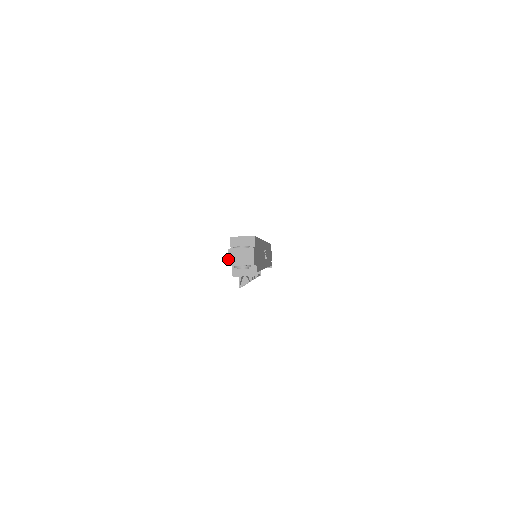
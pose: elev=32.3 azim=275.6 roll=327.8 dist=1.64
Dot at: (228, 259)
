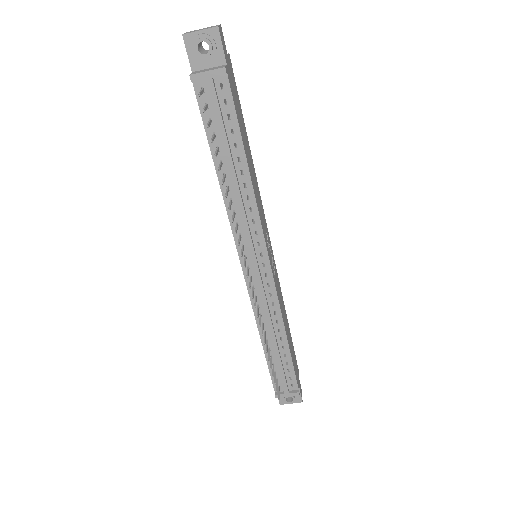
Dot at: (184, 34)
